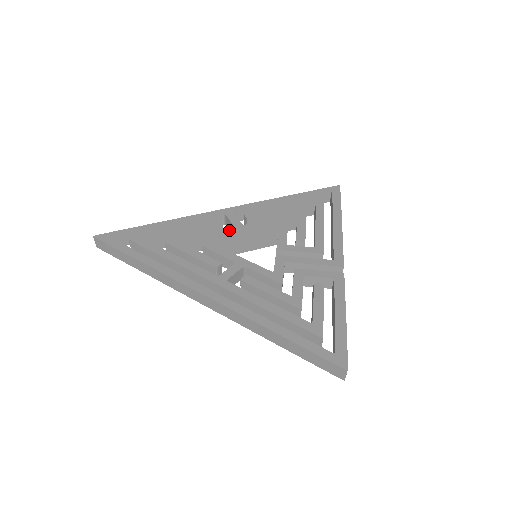
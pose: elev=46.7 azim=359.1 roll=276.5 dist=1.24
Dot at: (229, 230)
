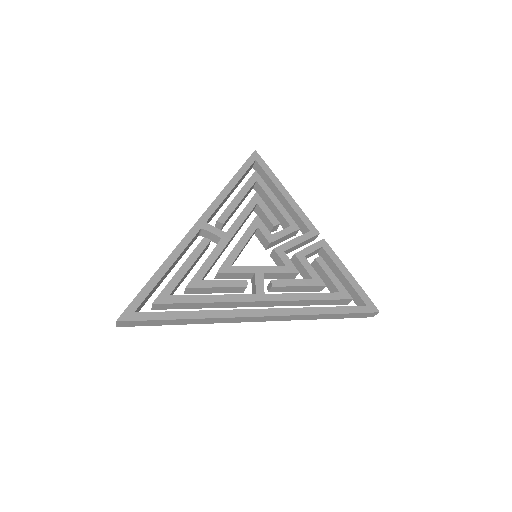
Dot at: (221, 244)
